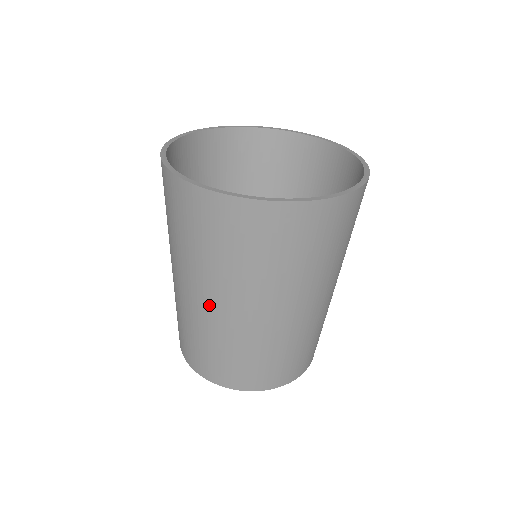
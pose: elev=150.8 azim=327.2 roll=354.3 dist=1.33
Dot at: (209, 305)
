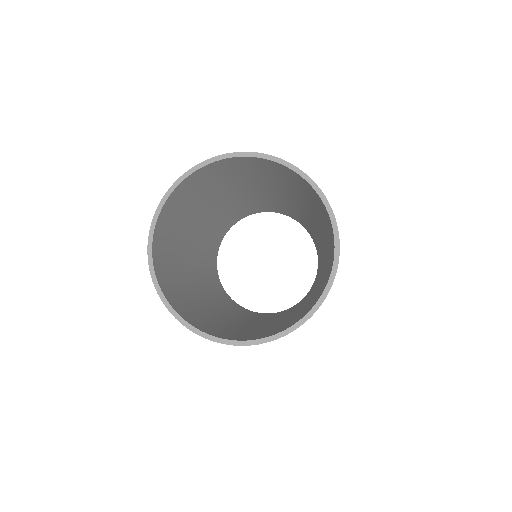
Dot at: occluded
